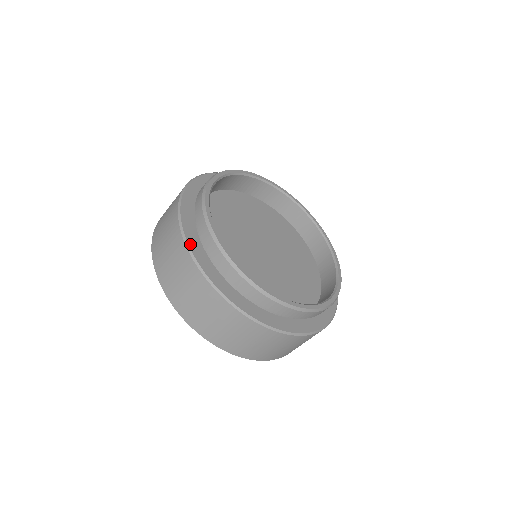
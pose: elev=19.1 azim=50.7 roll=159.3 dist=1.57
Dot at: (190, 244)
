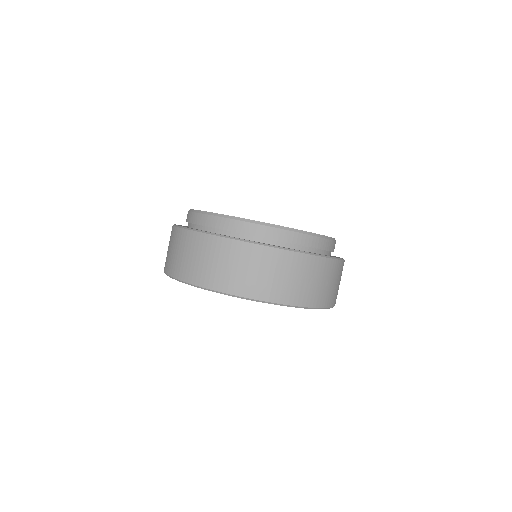
Dot at: (204, 231)
